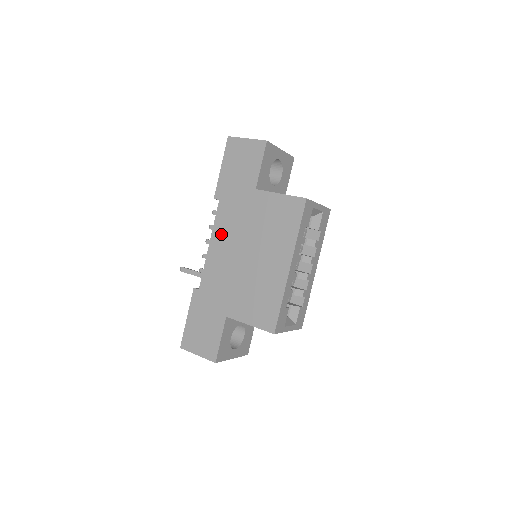
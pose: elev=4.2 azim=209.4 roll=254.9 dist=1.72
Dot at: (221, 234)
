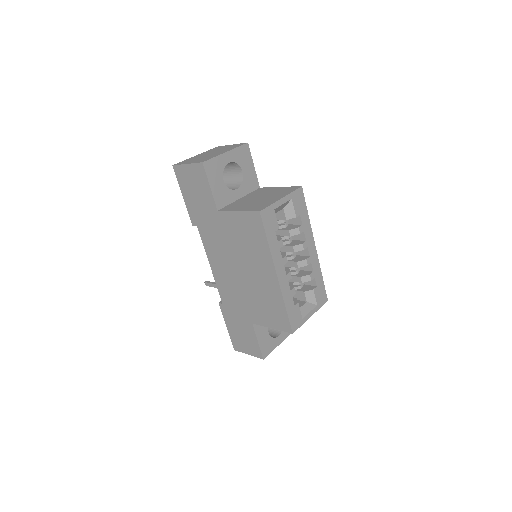
Dot at: (213, 256)
